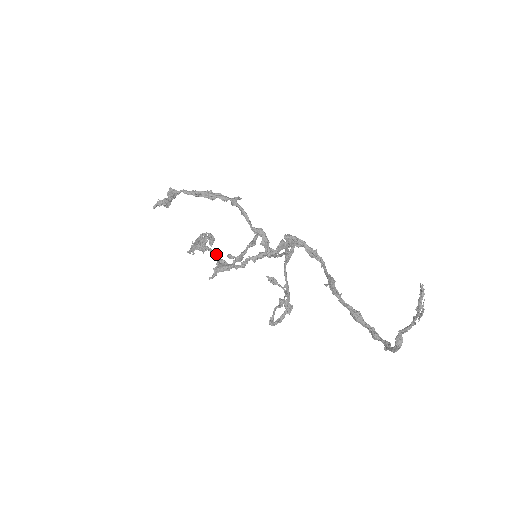
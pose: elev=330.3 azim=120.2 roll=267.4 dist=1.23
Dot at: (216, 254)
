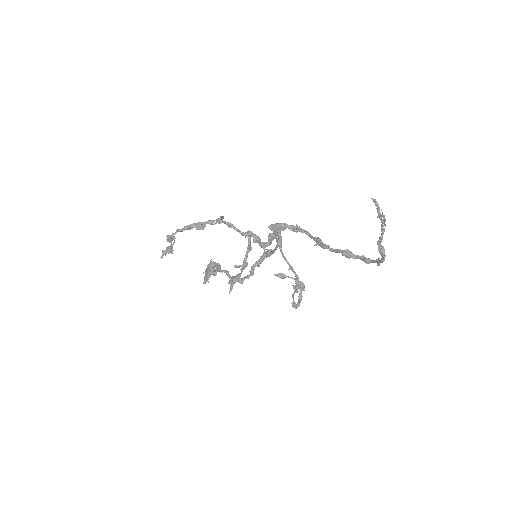
Dot at: (226, 272)
